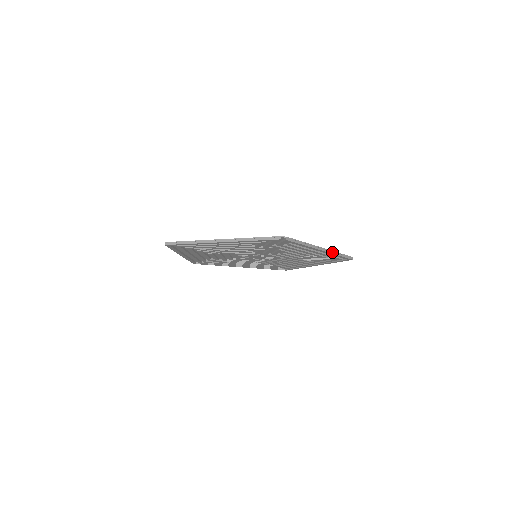
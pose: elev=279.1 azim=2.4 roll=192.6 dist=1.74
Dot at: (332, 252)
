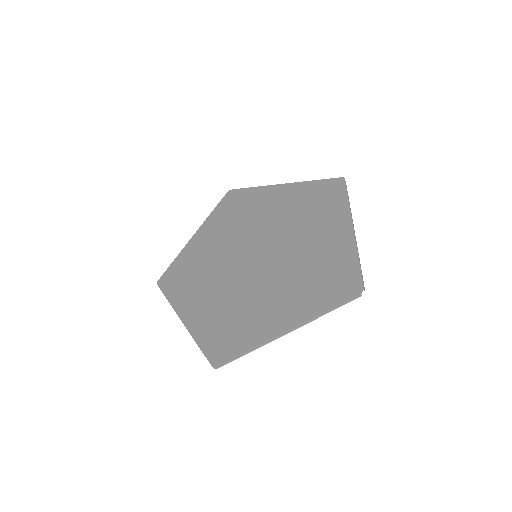
Dot at: (351, 213)
